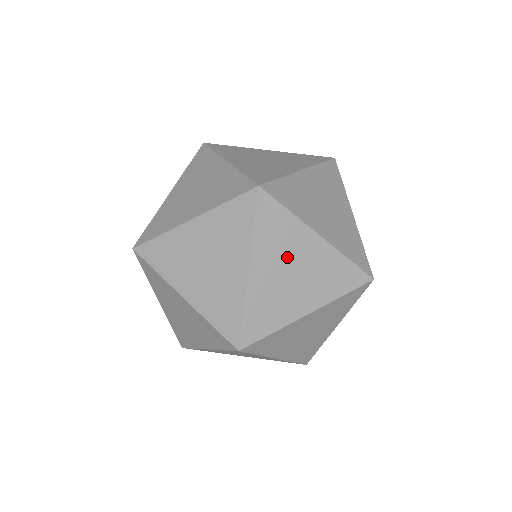
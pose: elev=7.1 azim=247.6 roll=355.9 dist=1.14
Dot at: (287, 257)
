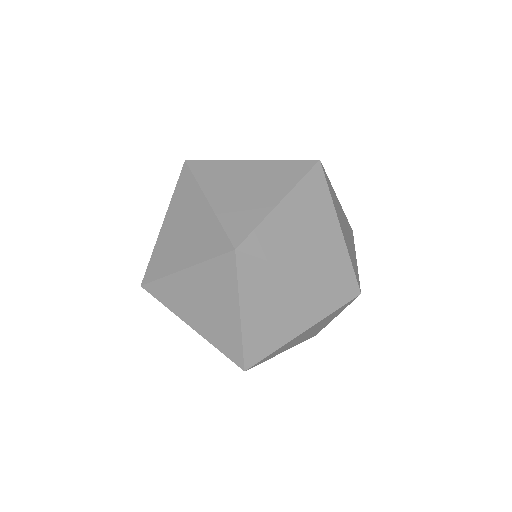
Dot at: (317, 327)
